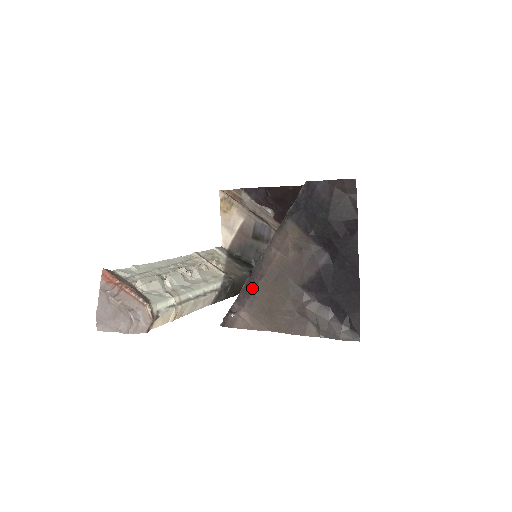
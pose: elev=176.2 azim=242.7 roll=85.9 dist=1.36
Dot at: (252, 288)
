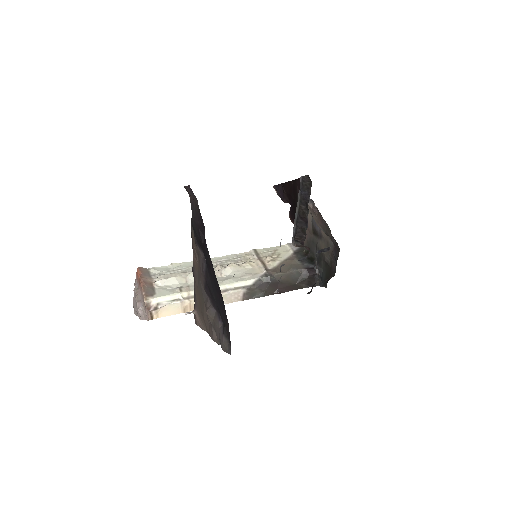
Dot at: (194, 290)
